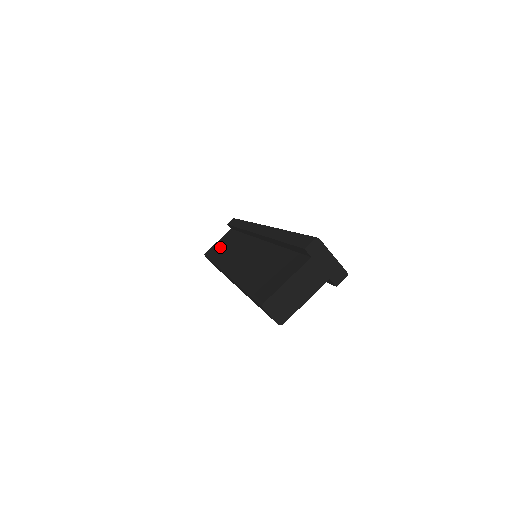
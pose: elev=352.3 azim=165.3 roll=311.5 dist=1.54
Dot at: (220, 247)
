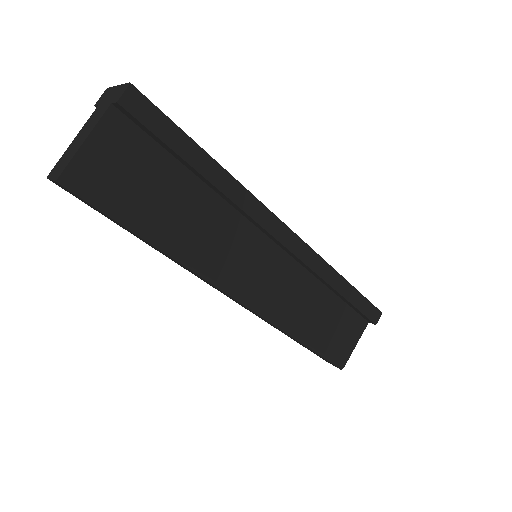
Dot at: occluded
